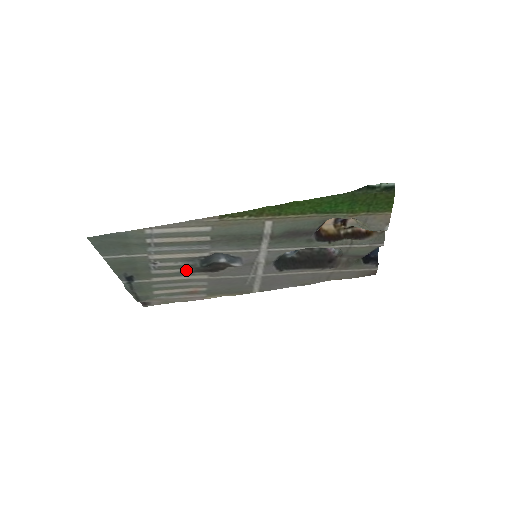
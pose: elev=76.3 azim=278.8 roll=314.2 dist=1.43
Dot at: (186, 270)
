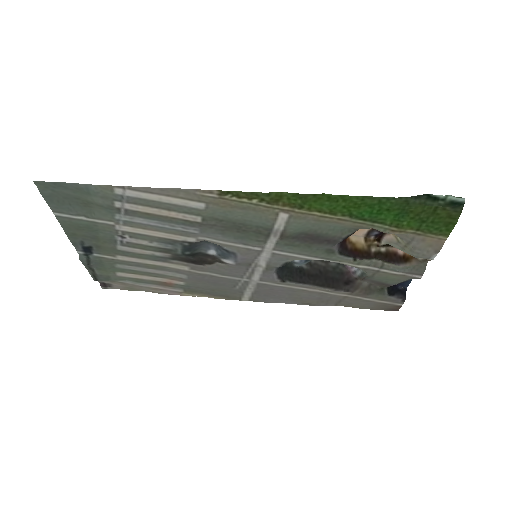
Dot at: (162, 254)
